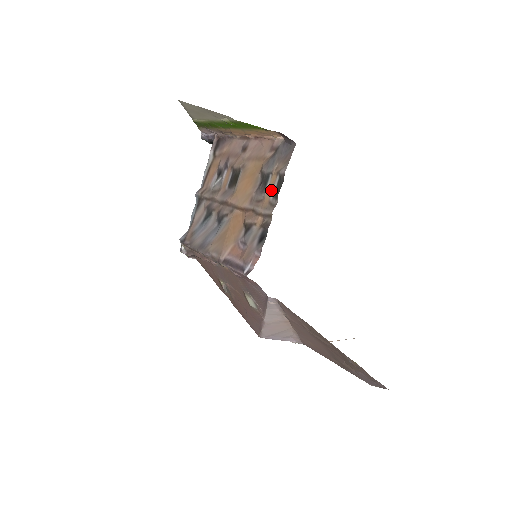
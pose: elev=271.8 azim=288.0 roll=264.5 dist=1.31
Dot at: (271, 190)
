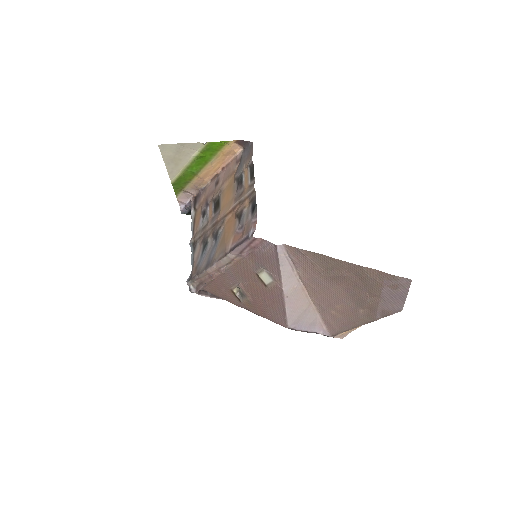
Dot at: (247, 179)
